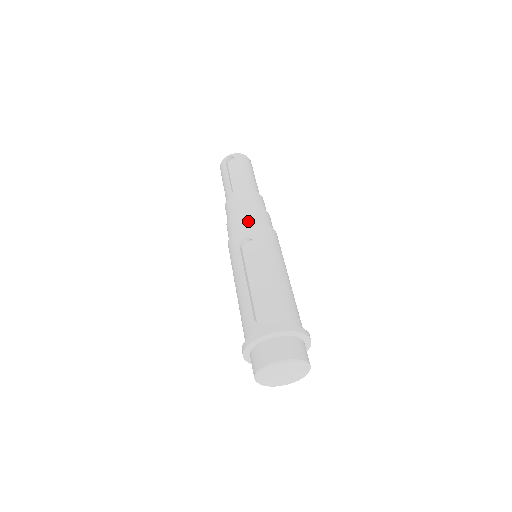
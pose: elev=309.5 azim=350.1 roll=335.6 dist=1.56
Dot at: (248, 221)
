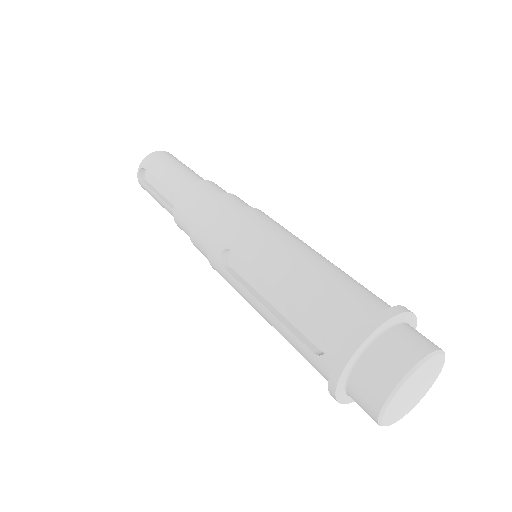
Dot at: (209, 229)
